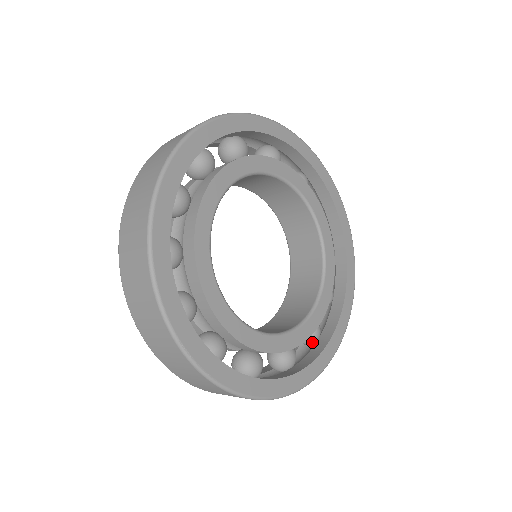
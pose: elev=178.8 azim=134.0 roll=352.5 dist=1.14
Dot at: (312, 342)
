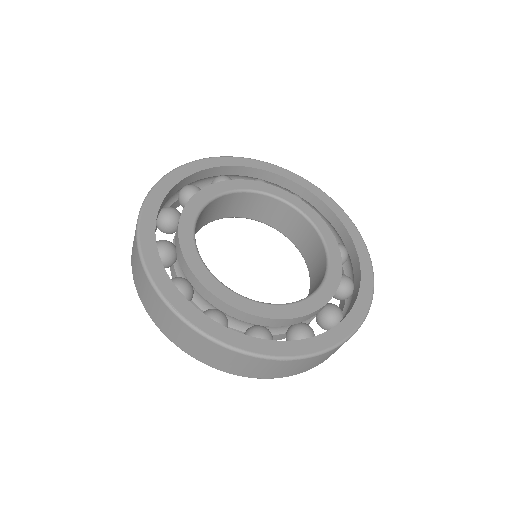
Dot at: (334, 323)
